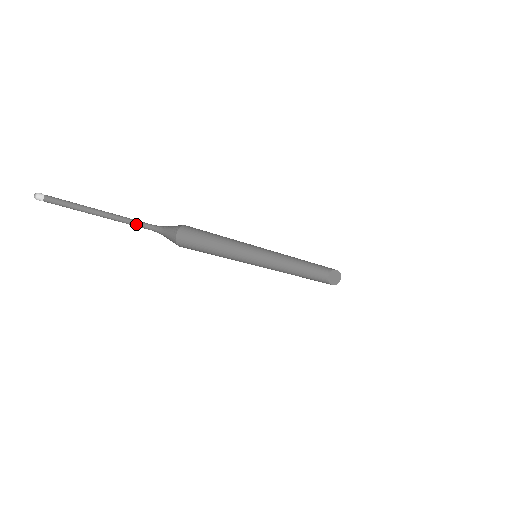
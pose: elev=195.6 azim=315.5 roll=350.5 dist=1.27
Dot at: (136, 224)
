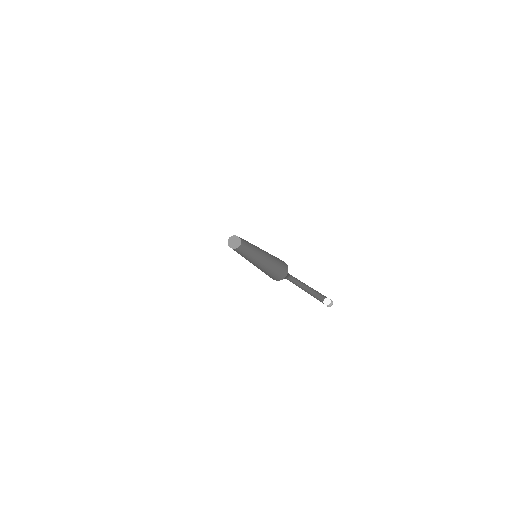
Dot at: occluded
